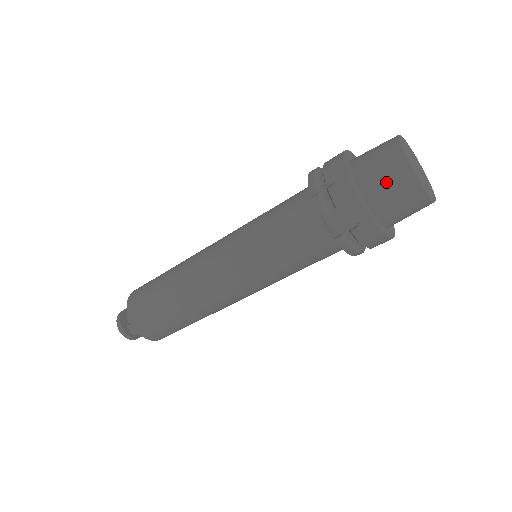
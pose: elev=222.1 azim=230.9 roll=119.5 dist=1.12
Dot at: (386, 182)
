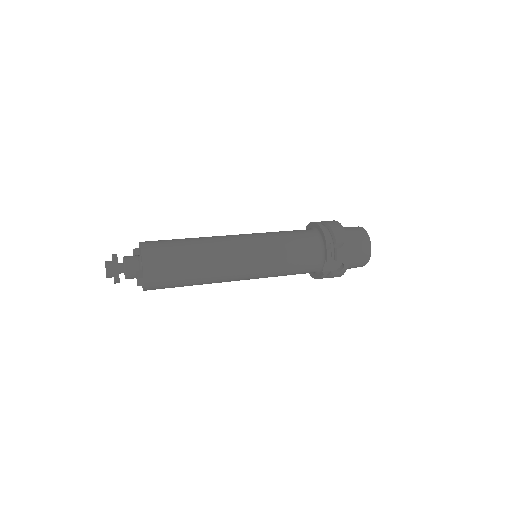
Dot at: (359, 256)
